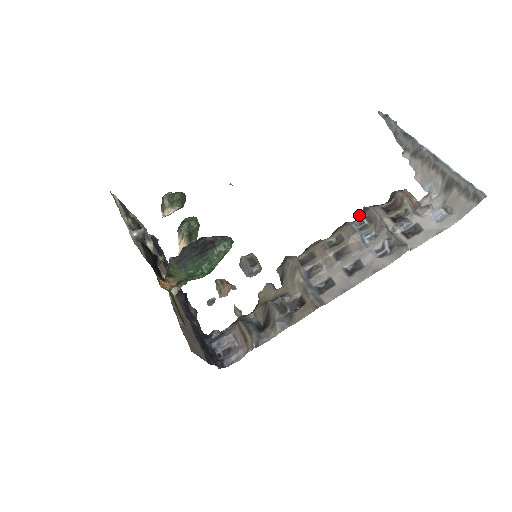
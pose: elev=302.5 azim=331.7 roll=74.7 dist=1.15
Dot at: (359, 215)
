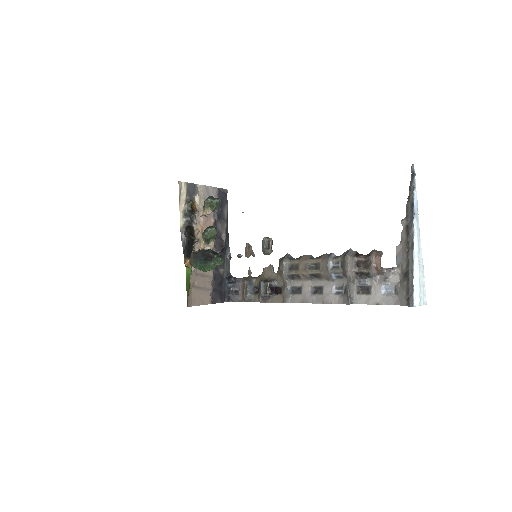
Dot at: (343, 253)
